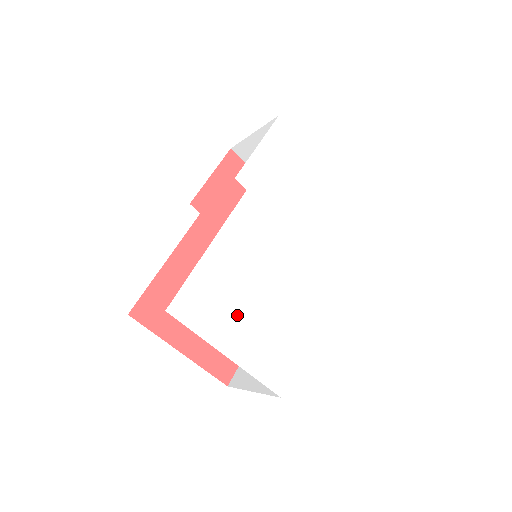
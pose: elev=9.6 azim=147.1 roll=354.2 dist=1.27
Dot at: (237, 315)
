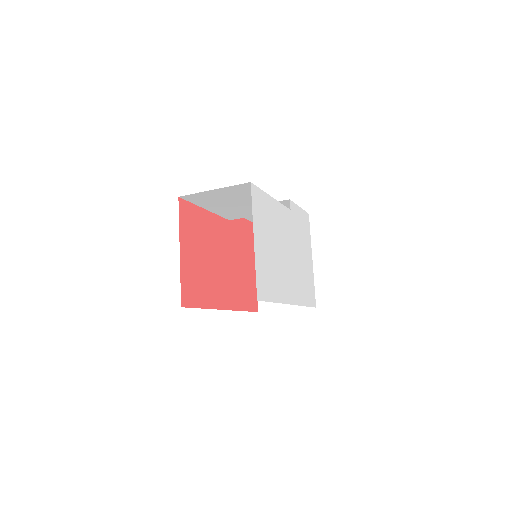
Dot at: (265, 236)
